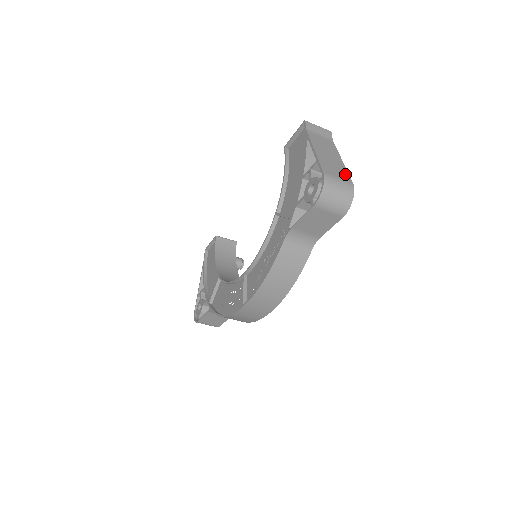
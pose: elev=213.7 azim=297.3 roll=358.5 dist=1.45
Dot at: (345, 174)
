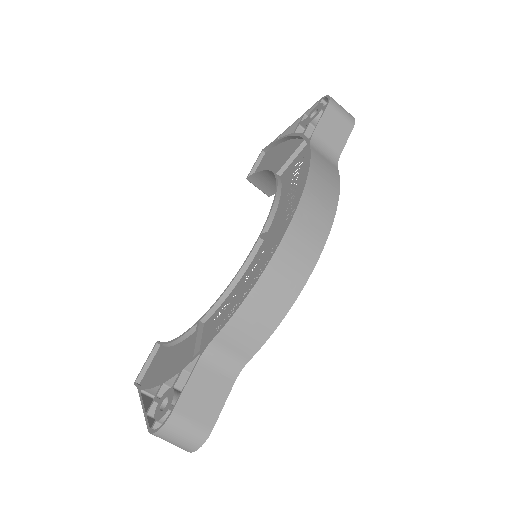
Dot at: occluded
